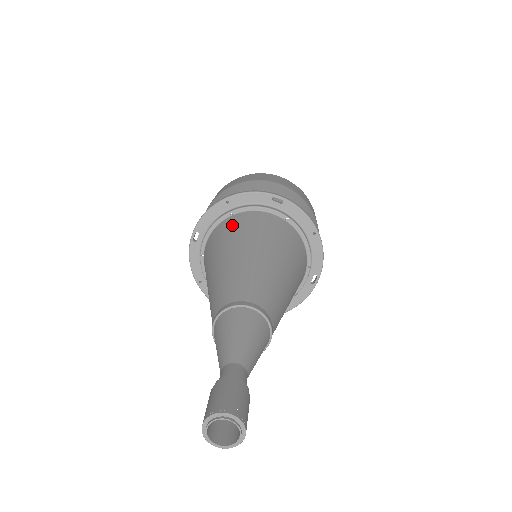
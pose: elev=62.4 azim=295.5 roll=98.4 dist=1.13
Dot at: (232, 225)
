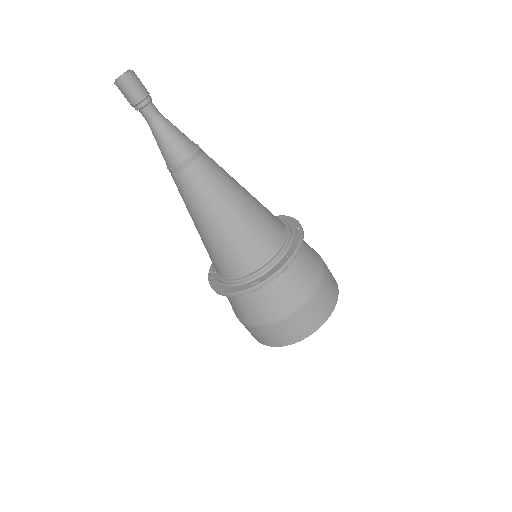
Dot at: occluded
